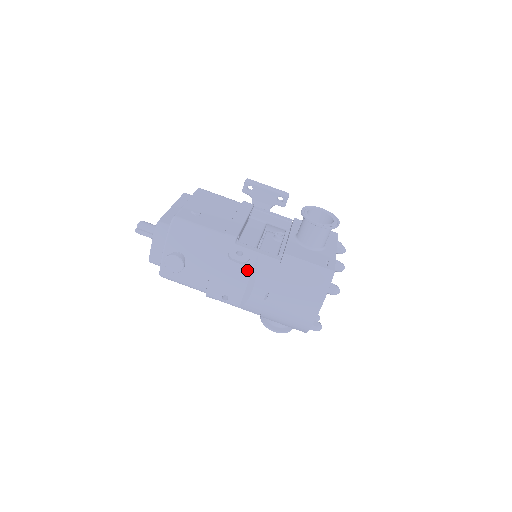
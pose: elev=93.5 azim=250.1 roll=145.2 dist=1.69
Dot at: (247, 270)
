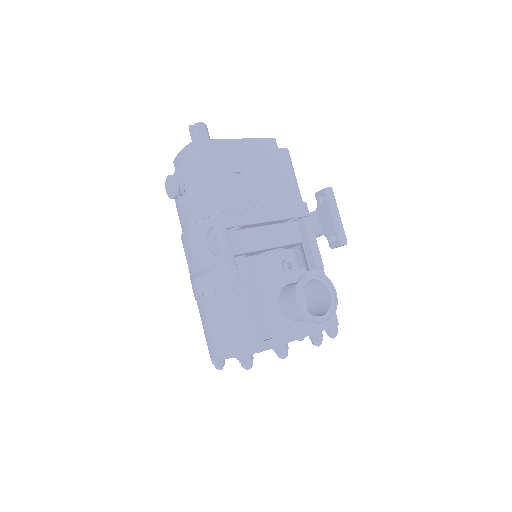
Dot at: (208, 260)
